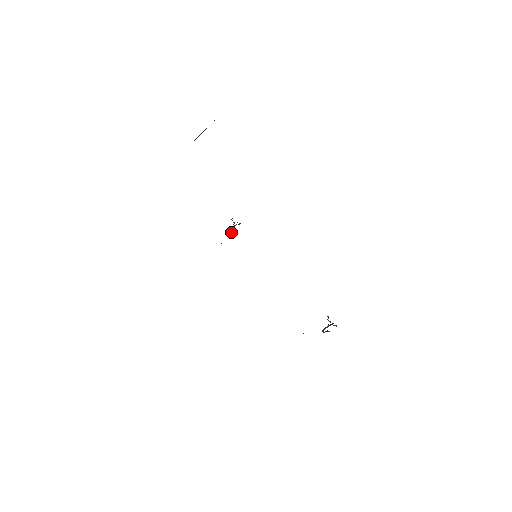
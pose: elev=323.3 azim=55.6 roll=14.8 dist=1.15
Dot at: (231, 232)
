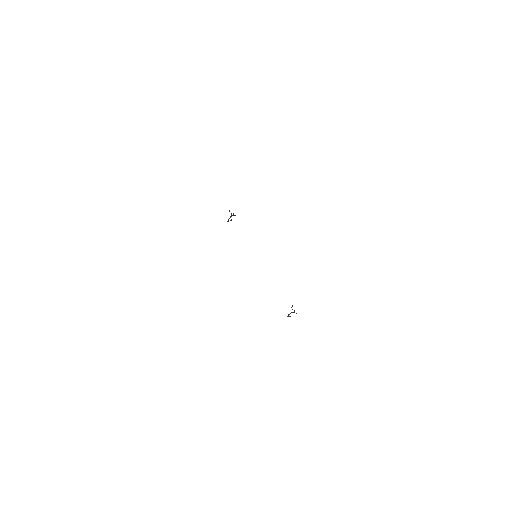
Dot at: (228, 221)
